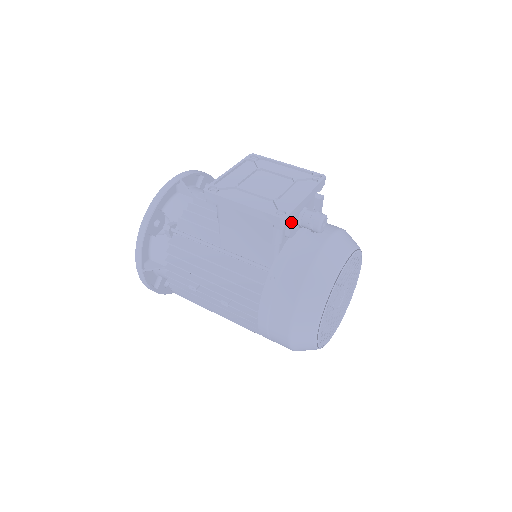
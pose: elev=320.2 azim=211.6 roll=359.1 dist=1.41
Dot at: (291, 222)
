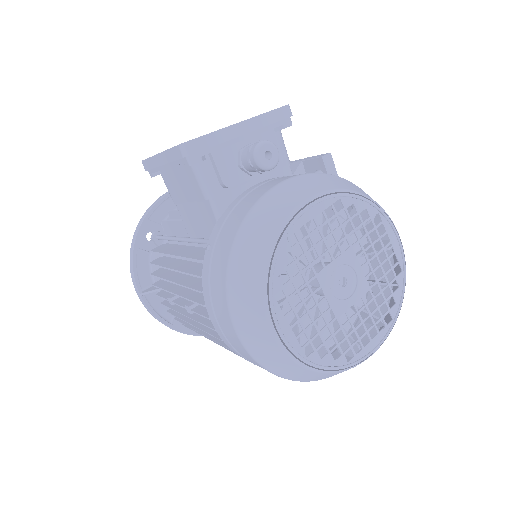
Dot at: (217, 160)
